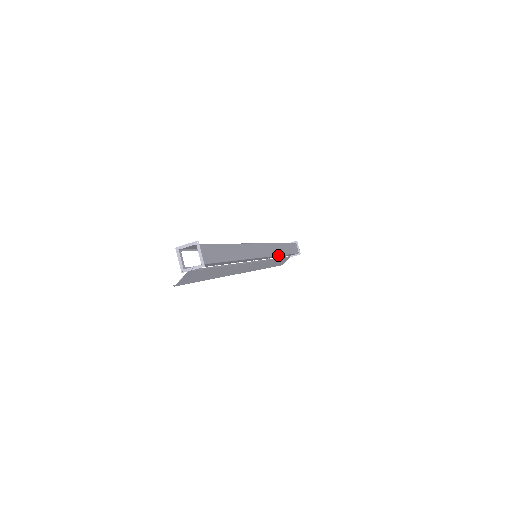
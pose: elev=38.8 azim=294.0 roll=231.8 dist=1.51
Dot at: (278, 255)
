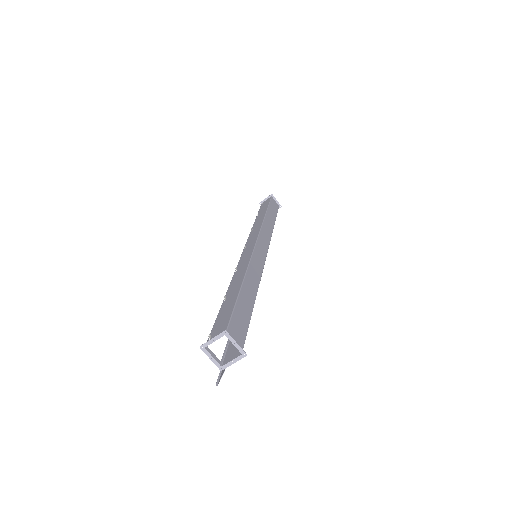
Dot at: (271, 234)
